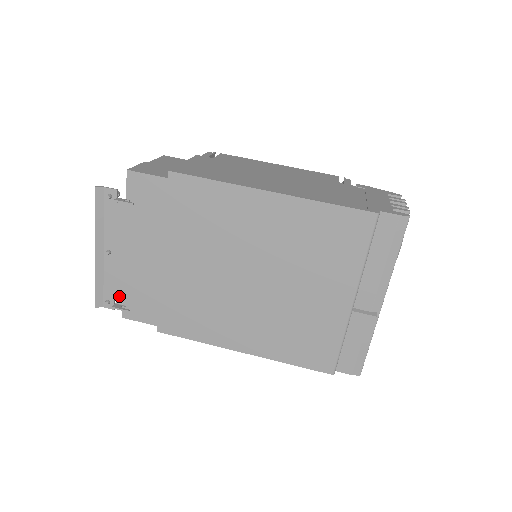
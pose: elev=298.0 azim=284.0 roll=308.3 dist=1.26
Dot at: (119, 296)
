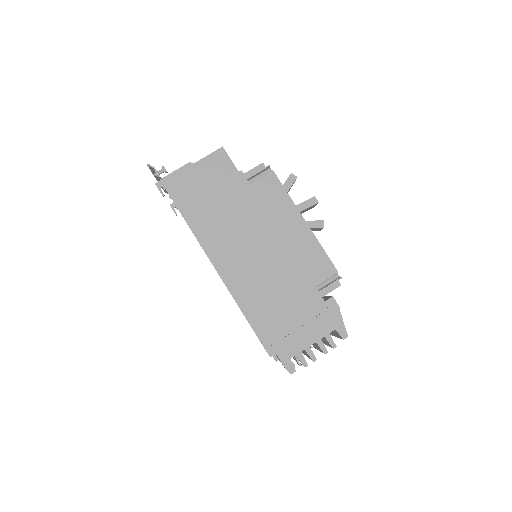
Dot at: occluded
